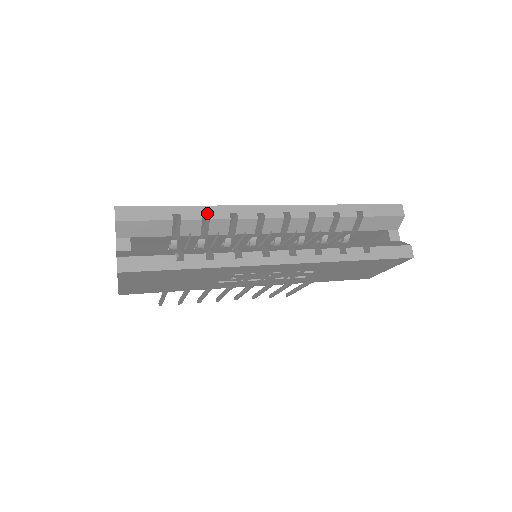
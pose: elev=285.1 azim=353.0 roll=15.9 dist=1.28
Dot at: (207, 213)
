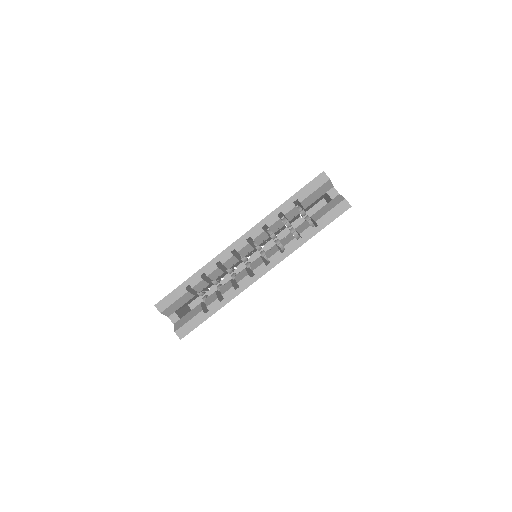
Dot at: (203, 273)
